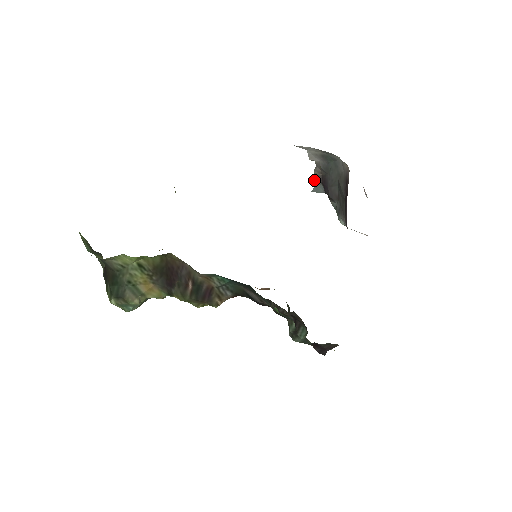
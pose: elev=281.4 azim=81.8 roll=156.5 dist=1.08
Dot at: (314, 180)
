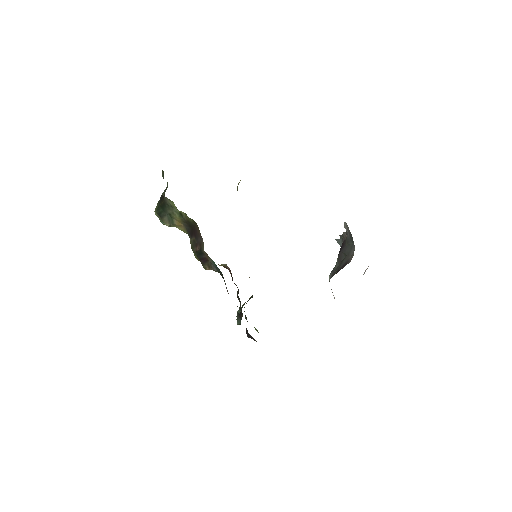
Dot at: (341, 236)
